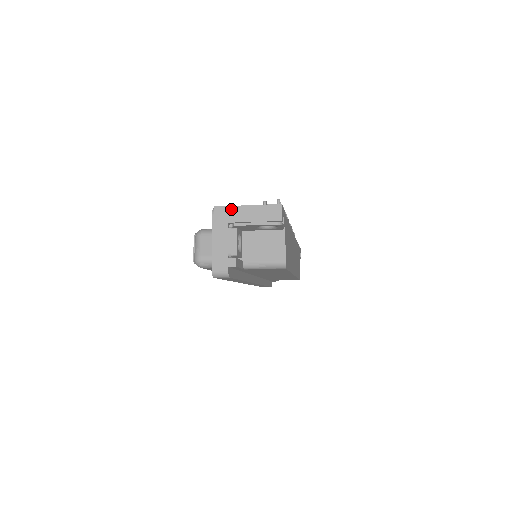
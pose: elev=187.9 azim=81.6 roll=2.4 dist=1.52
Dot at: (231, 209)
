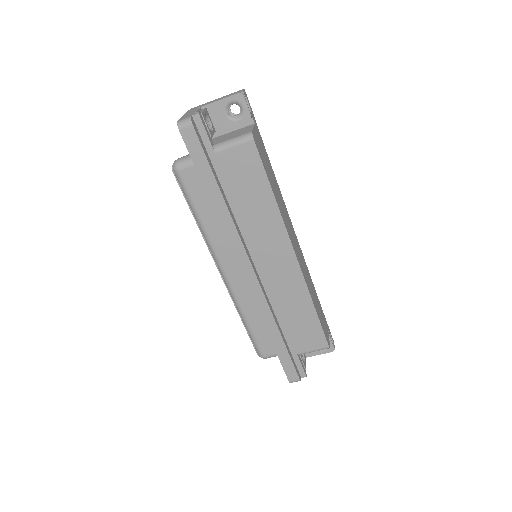
Dot at: (204, 104)
